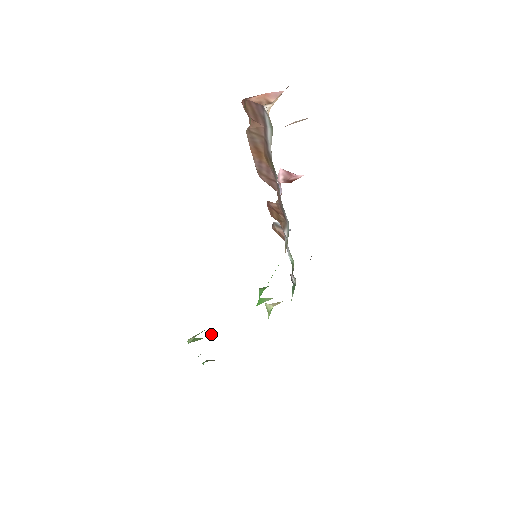
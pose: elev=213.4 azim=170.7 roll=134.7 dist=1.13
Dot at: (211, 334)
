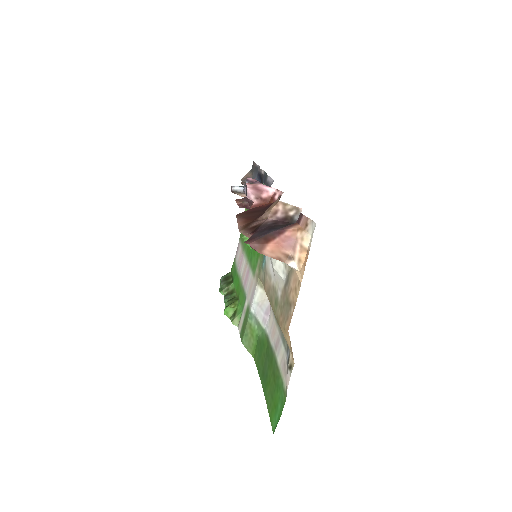
Dot at: (239, 303)
